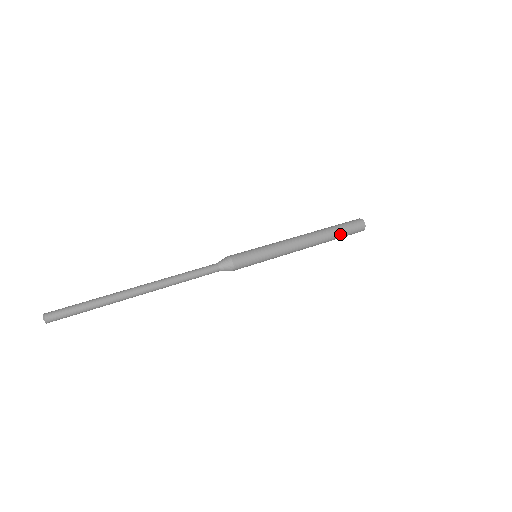
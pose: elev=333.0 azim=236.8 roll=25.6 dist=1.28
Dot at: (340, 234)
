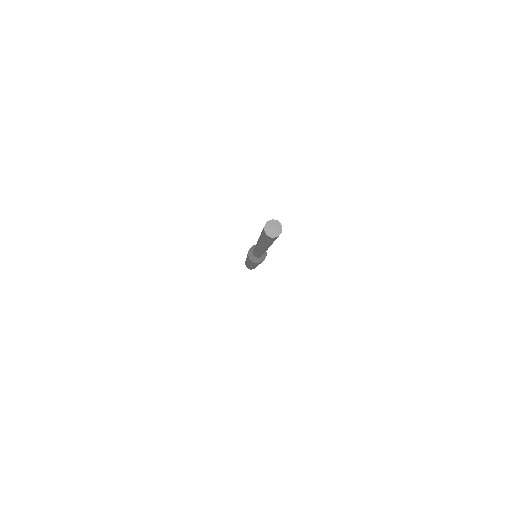
Dot at: occluded
